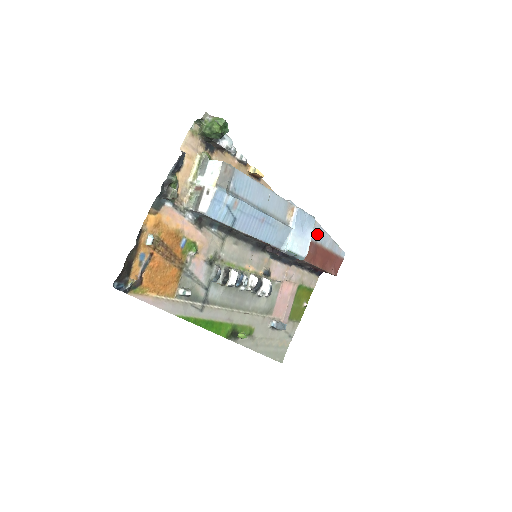
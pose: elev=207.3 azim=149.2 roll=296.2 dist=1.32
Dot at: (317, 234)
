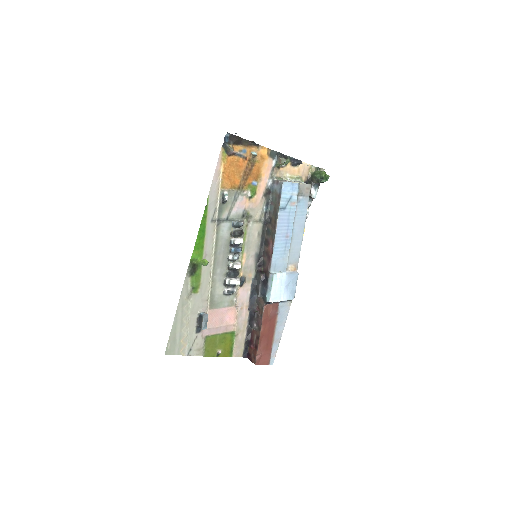
Dot at: (283, 312)
